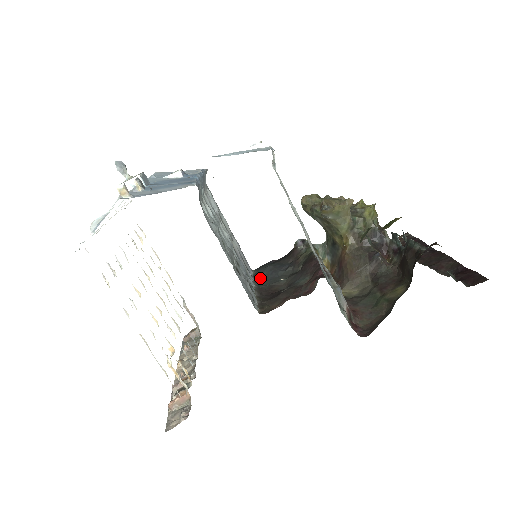
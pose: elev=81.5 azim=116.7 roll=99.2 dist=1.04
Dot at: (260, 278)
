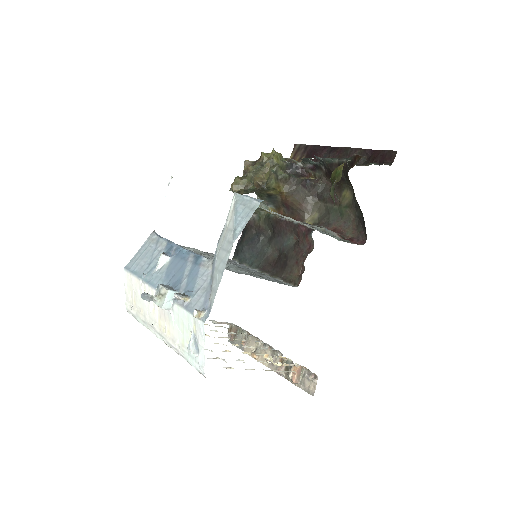
Dot at: (248, 261)
